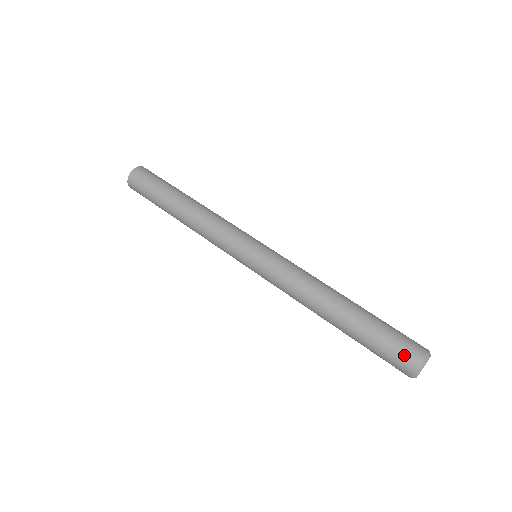
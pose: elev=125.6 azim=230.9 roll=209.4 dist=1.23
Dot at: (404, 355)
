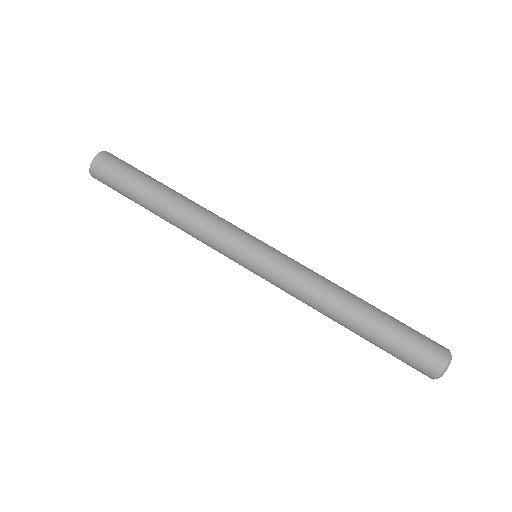
Dot at: (430, 355)
